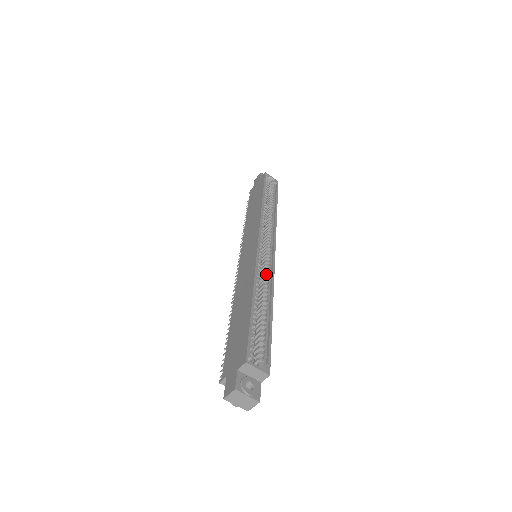
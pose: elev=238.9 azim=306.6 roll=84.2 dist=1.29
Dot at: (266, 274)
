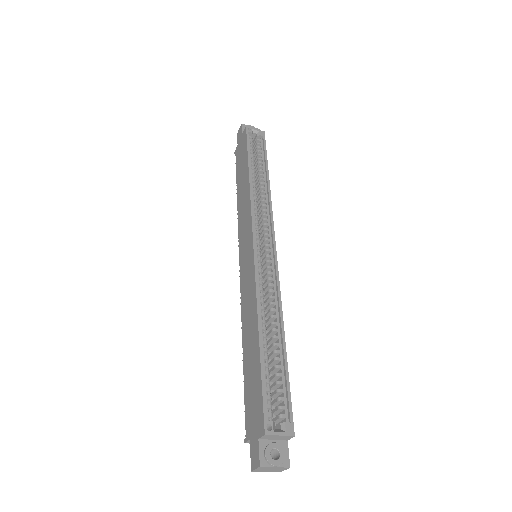
Dot at: (270, 286)
